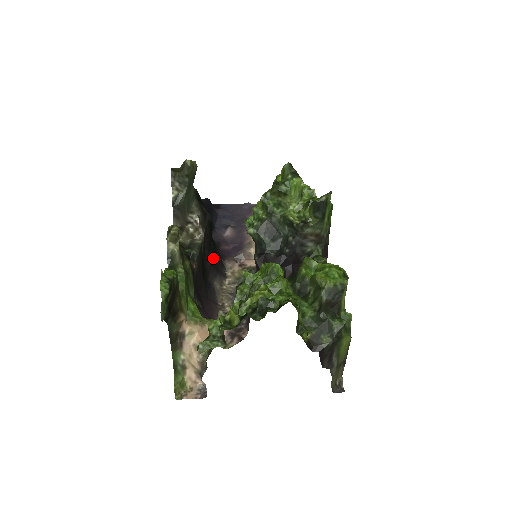
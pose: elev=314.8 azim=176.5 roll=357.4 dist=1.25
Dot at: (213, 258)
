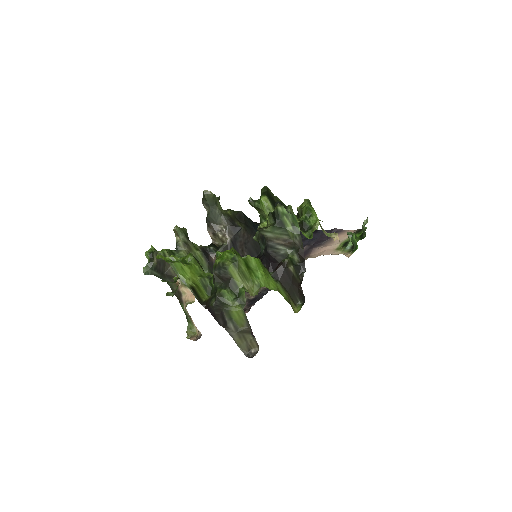
Dot at: occluded
